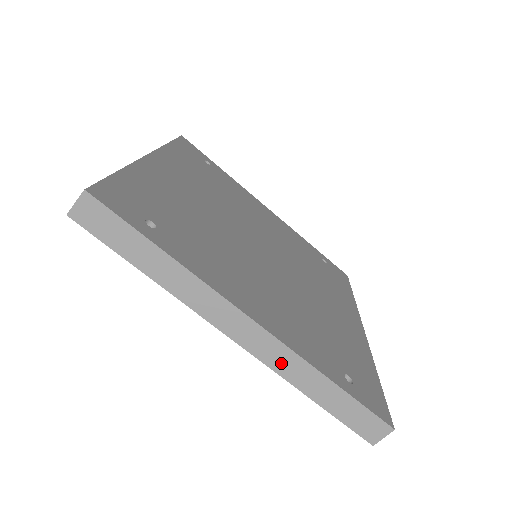
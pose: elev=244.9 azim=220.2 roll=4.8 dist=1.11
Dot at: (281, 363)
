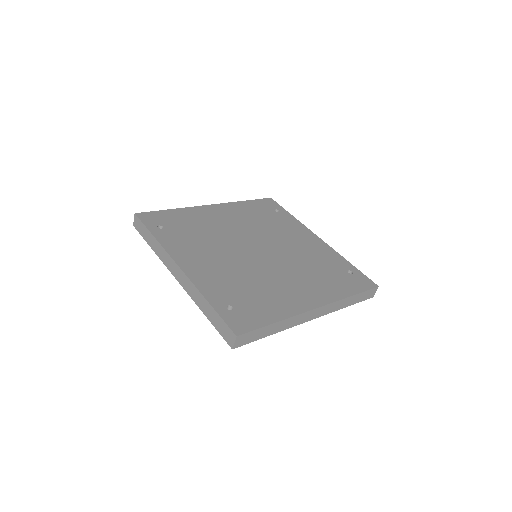
Dot at: (191, 291)
